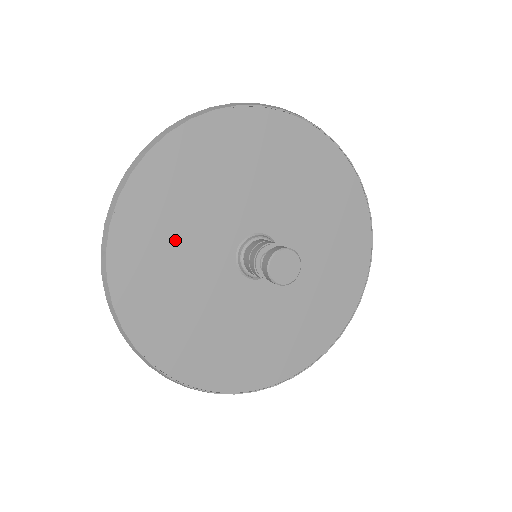
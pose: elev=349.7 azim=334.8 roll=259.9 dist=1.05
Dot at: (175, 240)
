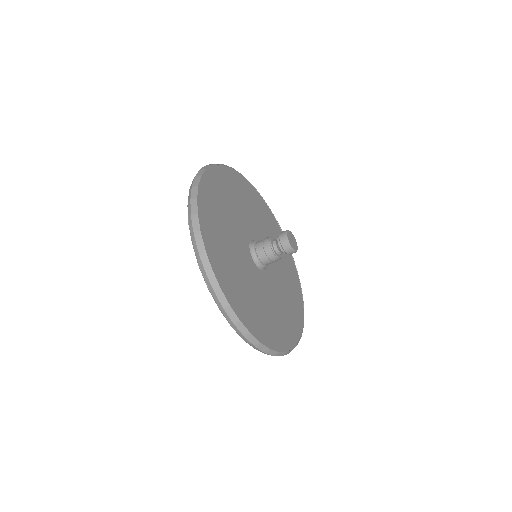
Dot at: (224, 225)
